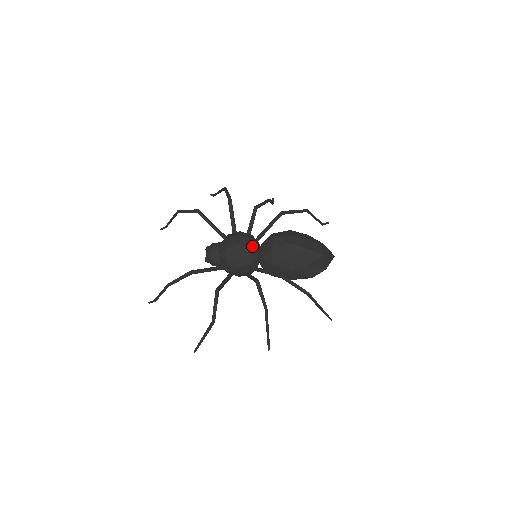
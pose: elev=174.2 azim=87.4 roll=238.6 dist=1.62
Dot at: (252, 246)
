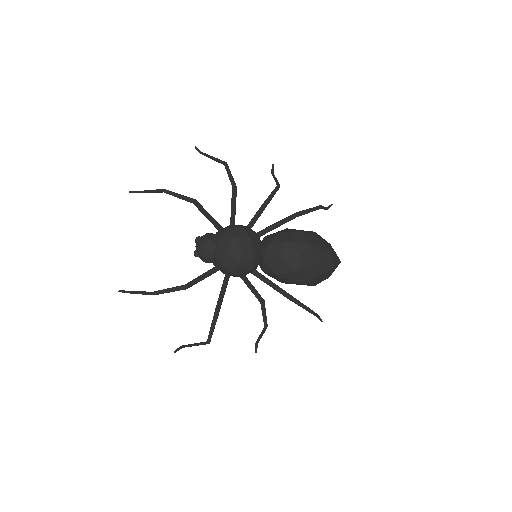
Dot at: (256, 251)
